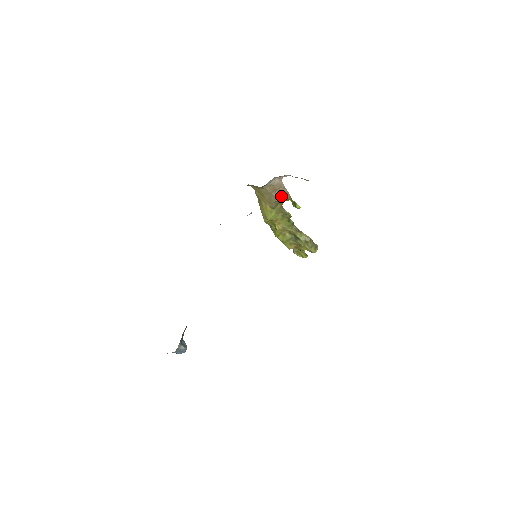
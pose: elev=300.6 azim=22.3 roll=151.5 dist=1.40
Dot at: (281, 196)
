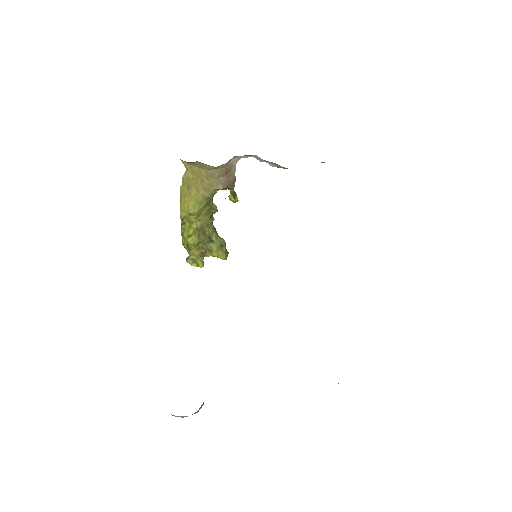
Dot at: (228, 182)
